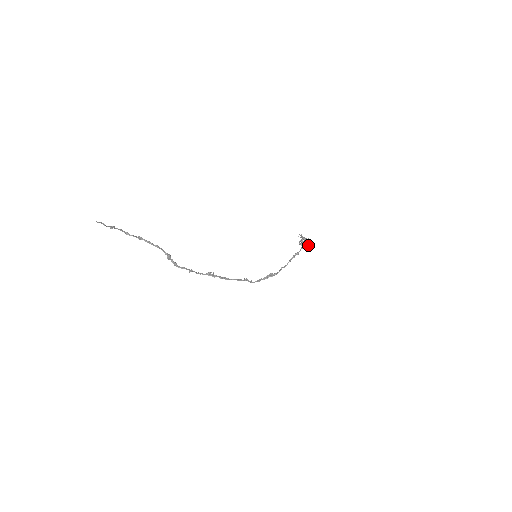
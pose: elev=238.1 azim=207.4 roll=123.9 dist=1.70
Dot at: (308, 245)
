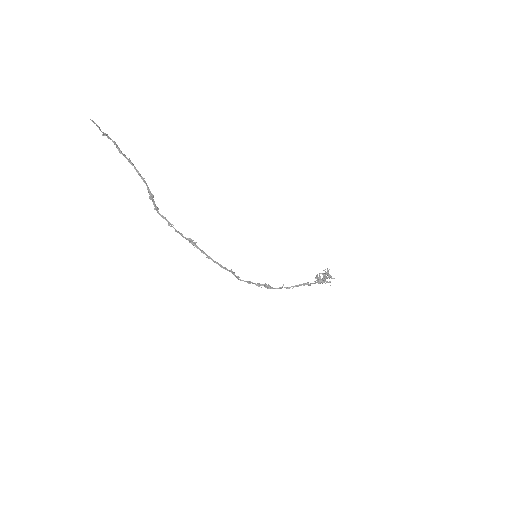
Dot at: occluded
